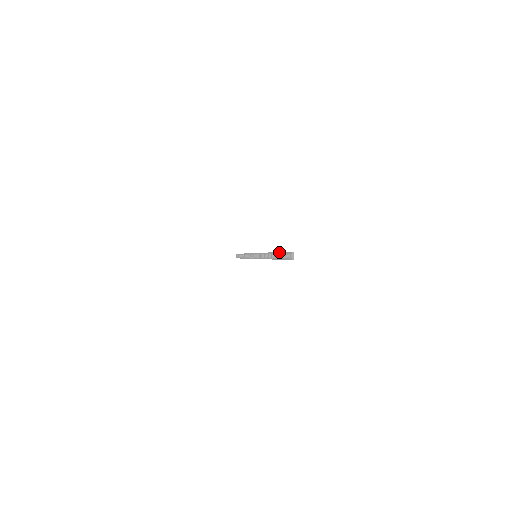
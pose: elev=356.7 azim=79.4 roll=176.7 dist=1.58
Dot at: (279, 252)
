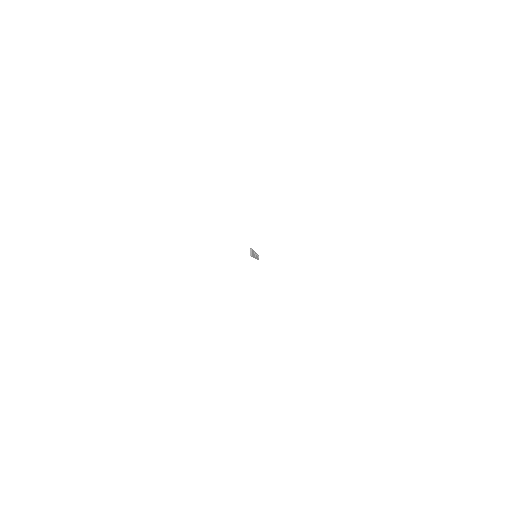
Dot at: occluded
